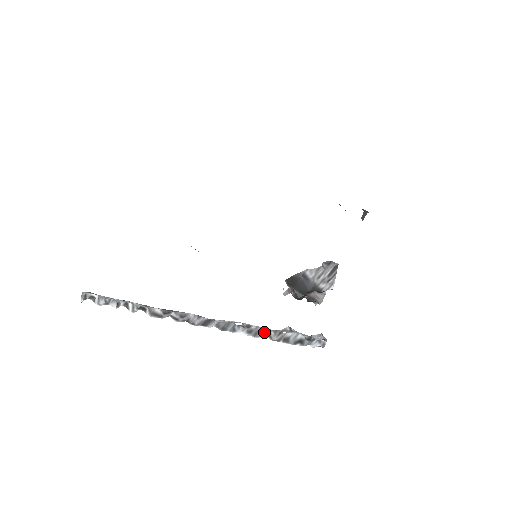
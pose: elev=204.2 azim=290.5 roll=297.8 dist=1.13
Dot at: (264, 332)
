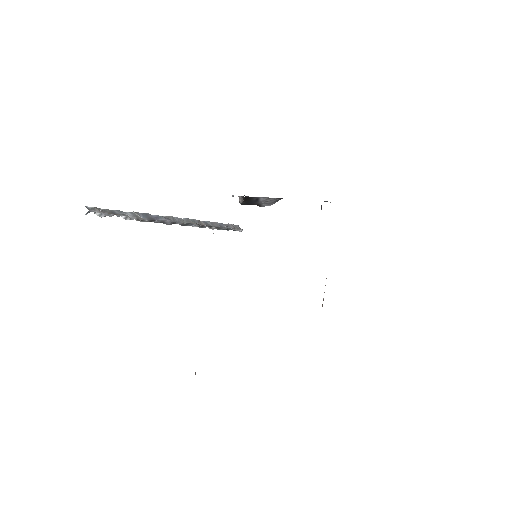
Dot at: (209, 226)
